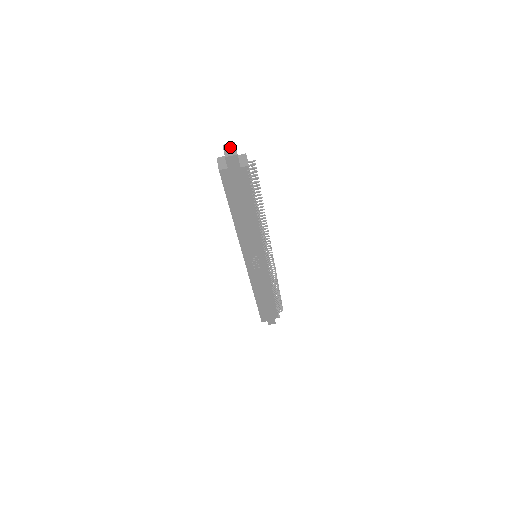
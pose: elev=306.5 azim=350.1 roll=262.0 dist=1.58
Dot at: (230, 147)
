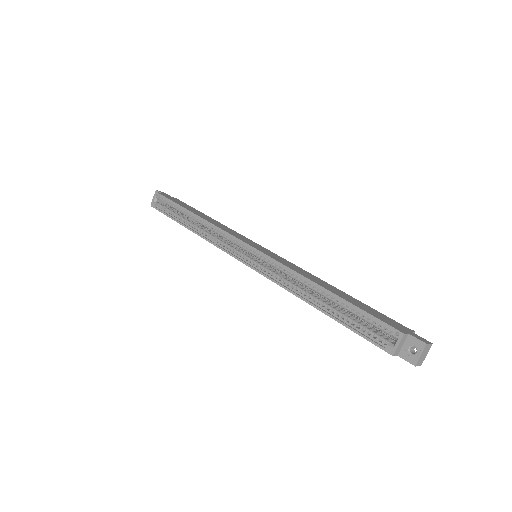
Dot at: (427, 351)
